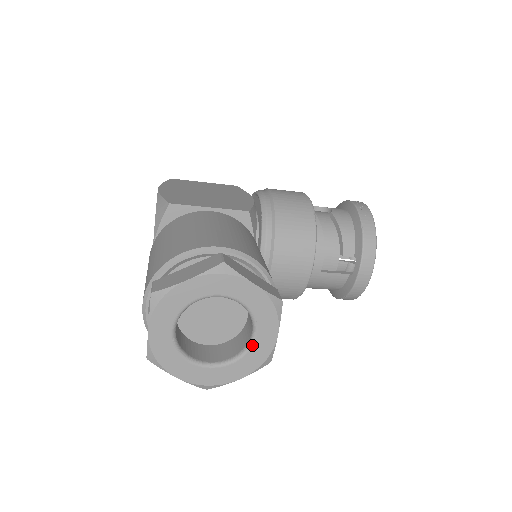
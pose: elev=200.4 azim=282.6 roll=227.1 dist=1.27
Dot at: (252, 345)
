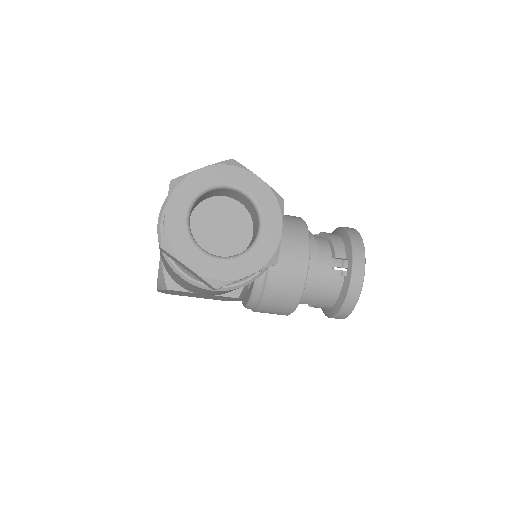
Dot at: (259, 238)
